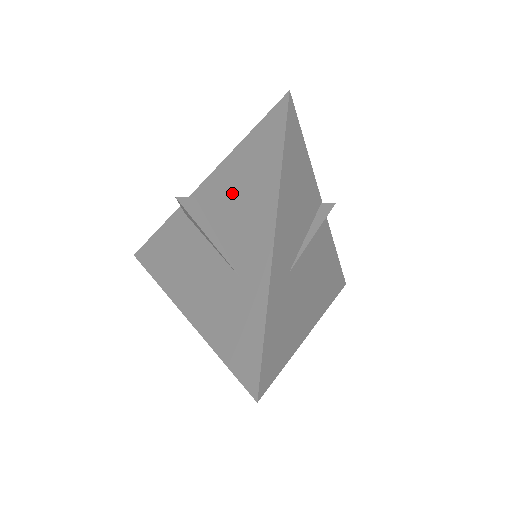
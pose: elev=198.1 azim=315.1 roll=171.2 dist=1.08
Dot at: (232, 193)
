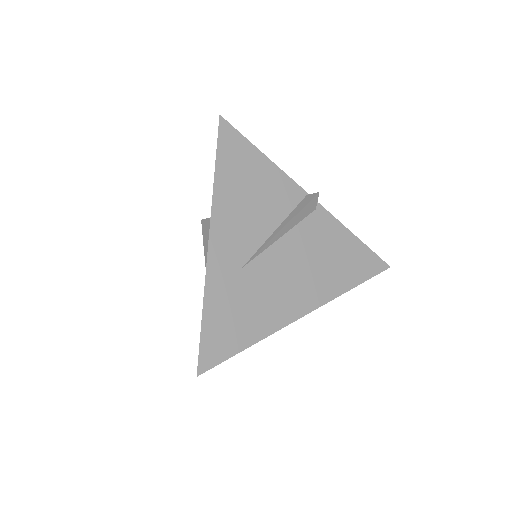
Dot at: occluded
